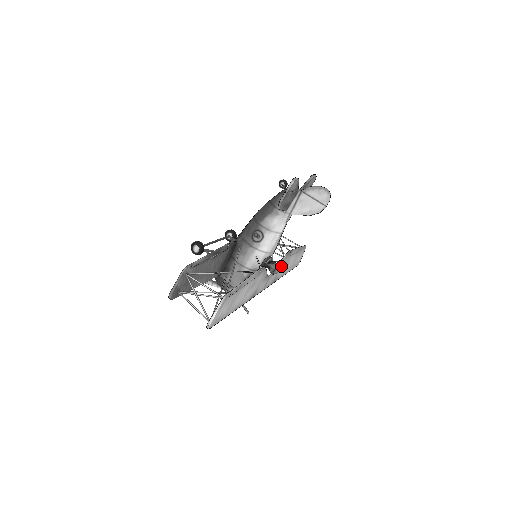
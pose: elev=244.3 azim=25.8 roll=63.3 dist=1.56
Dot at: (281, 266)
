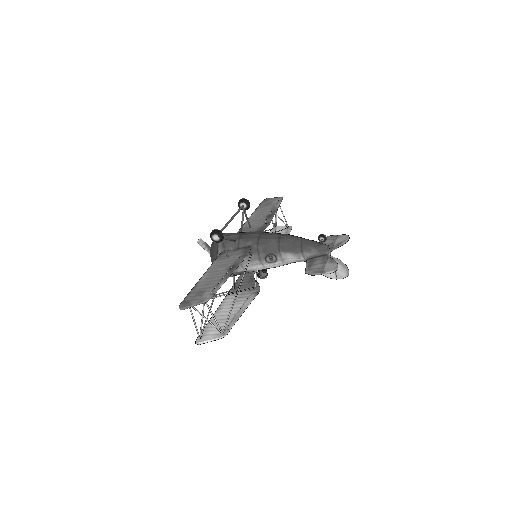
Dot at: occluded
